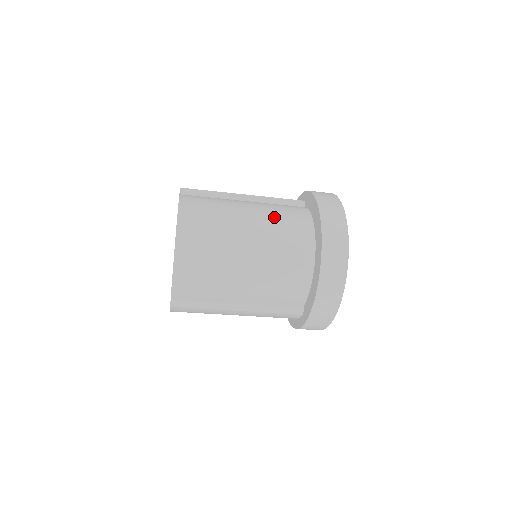
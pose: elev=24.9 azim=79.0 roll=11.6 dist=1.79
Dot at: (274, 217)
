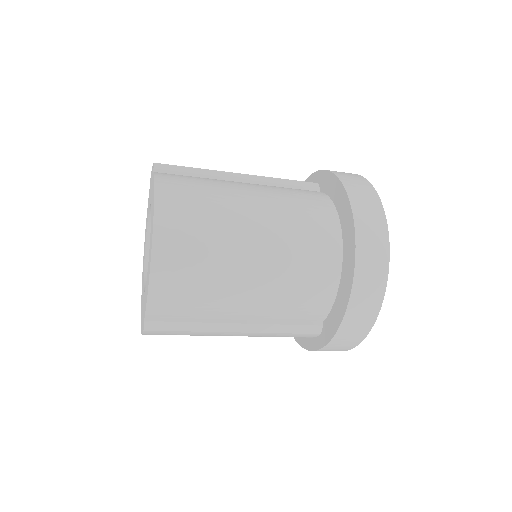
Dot at: (286, 205)
